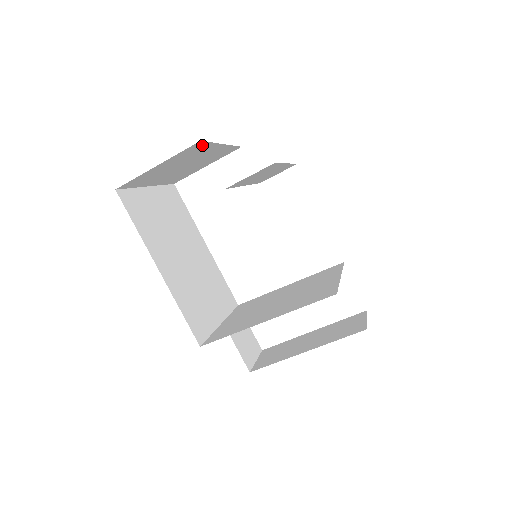
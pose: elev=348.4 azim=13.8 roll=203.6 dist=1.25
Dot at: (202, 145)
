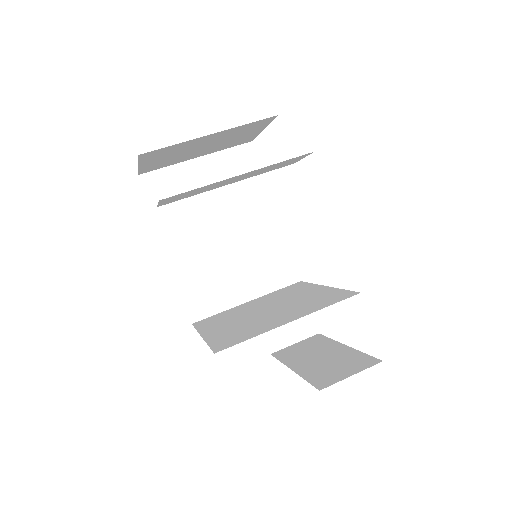
Dot at: (160, 150)
